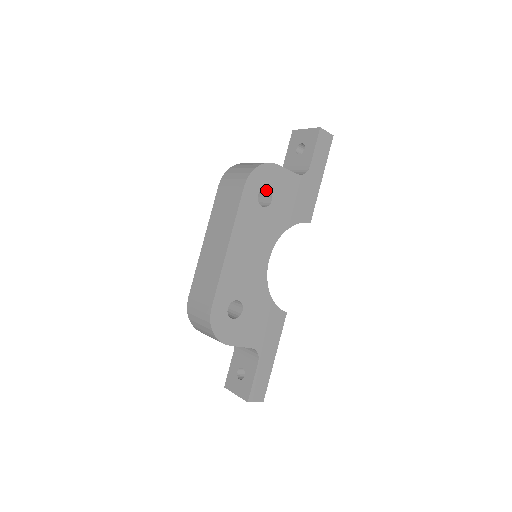
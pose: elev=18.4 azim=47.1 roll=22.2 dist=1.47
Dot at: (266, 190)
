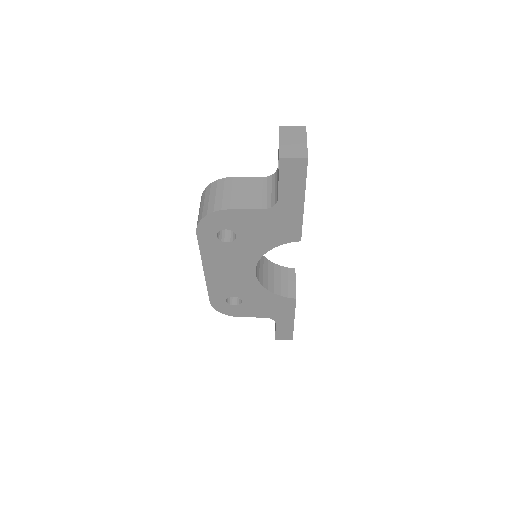
Dot at: occluded
